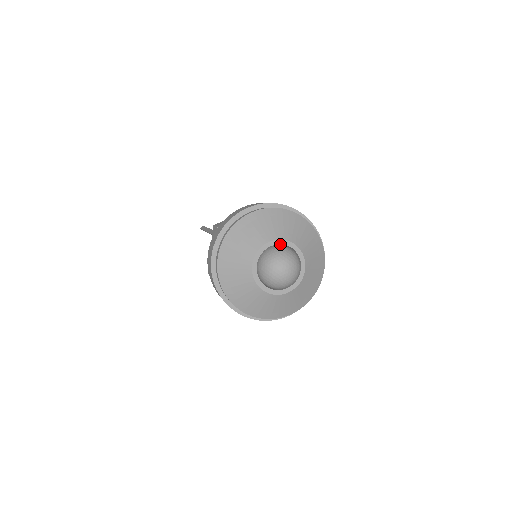
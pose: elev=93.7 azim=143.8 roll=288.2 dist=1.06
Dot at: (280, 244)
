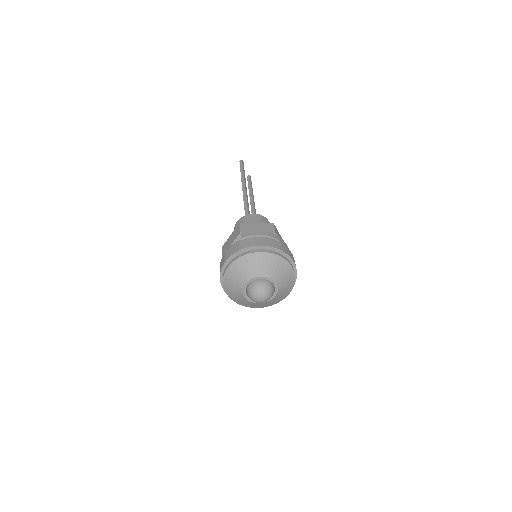
Dot at: occluded
